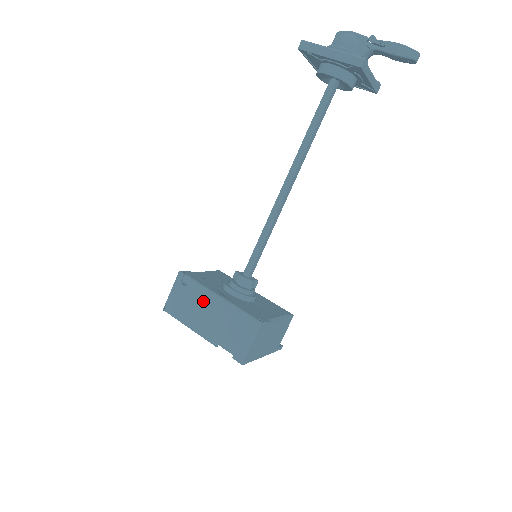
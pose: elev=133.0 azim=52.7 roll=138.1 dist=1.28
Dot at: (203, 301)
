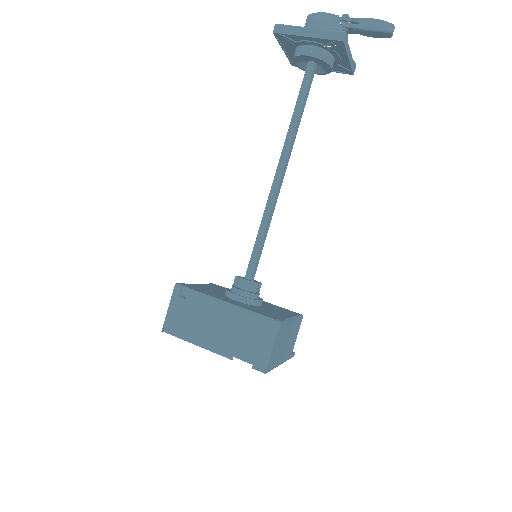
Dot at: (208, 311)
